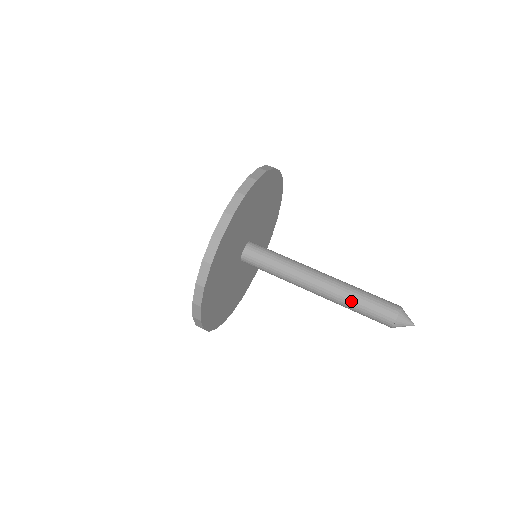
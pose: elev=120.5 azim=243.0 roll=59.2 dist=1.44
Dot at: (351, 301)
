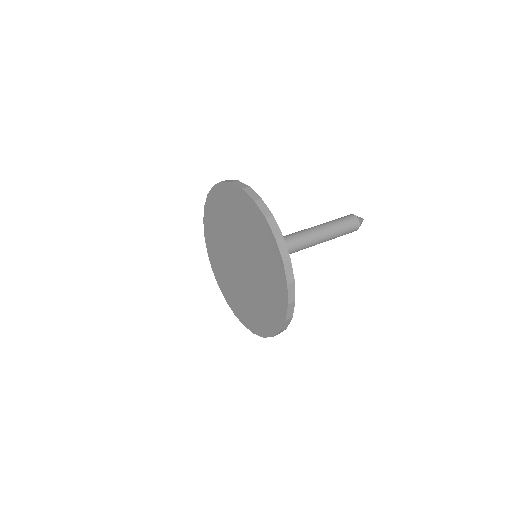
Dot at: (333, 231)
